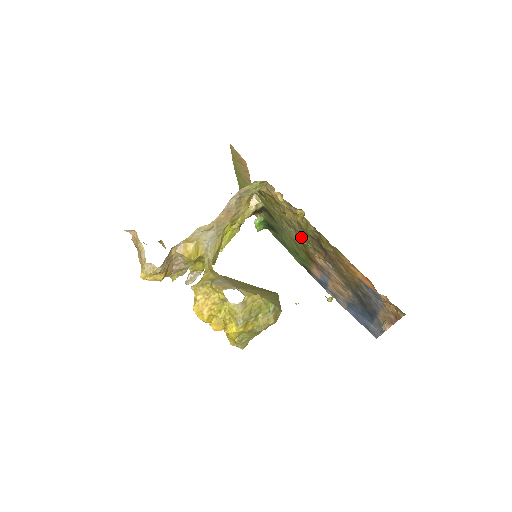
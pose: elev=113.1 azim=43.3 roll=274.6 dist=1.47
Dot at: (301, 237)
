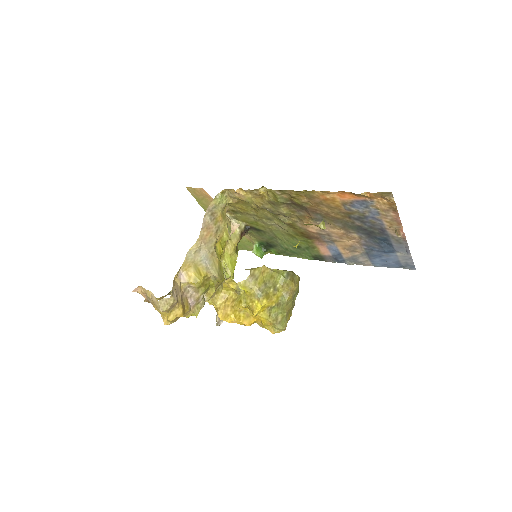
Dot at: (284, 219)
